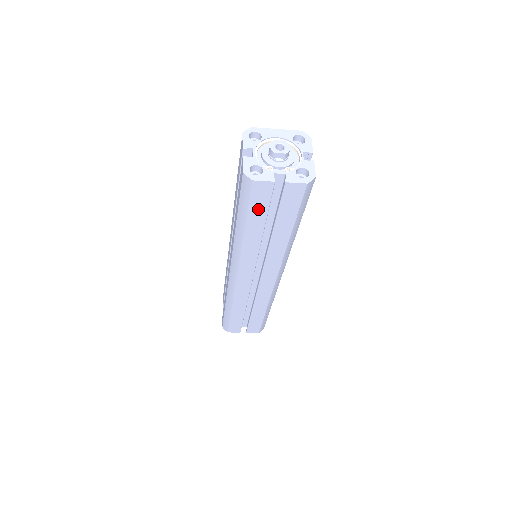
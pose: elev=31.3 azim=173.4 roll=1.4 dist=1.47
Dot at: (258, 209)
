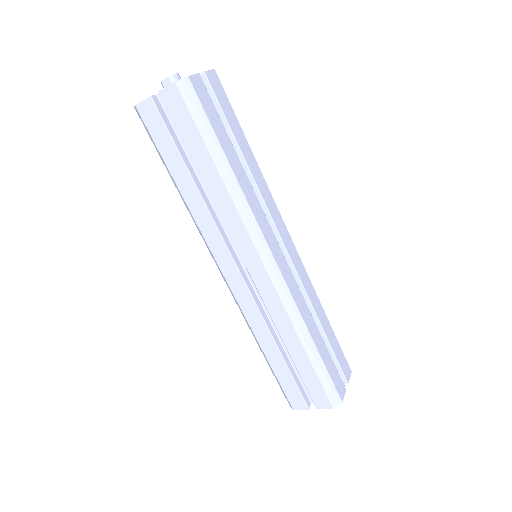
Dot at: (165, 144)
